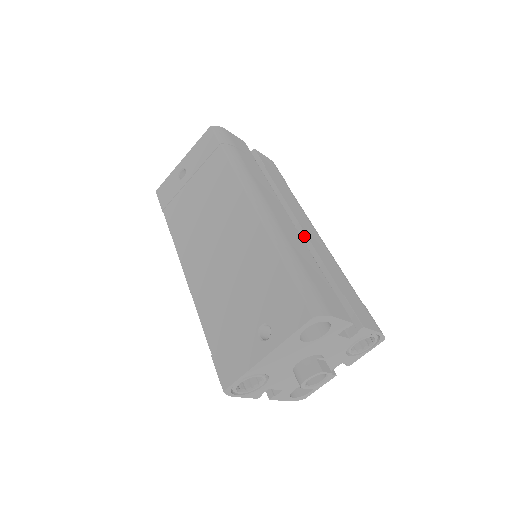
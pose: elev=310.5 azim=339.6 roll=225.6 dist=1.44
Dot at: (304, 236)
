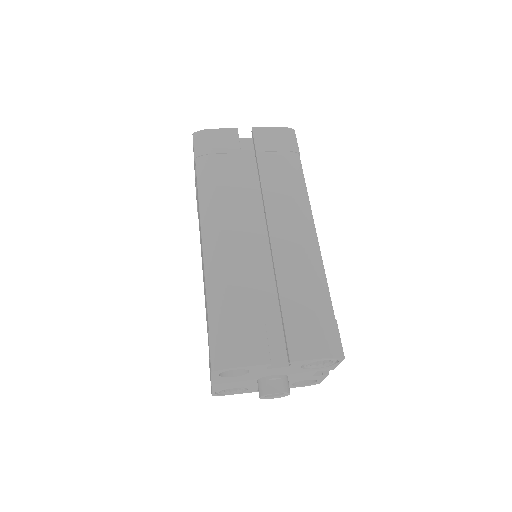
Dot at: (270, 246)
